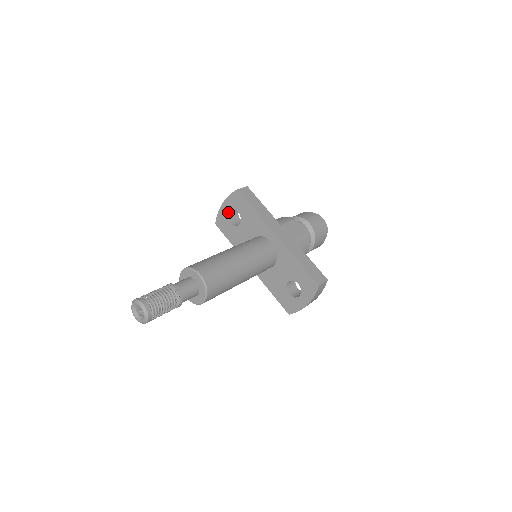
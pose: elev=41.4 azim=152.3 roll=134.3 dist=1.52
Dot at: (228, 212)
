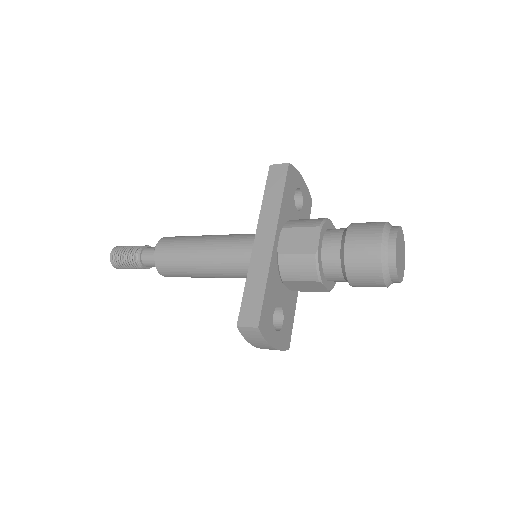
Dot at: occluded
